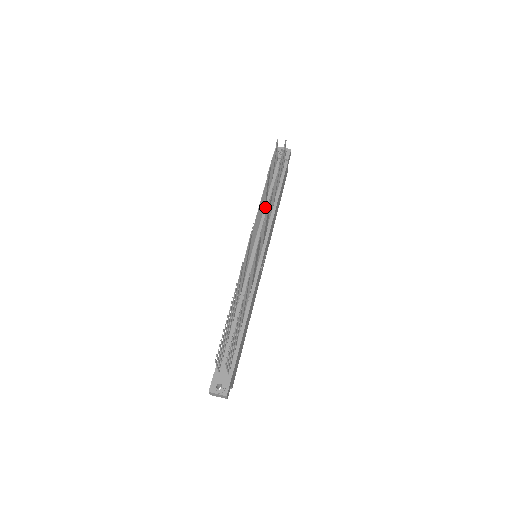
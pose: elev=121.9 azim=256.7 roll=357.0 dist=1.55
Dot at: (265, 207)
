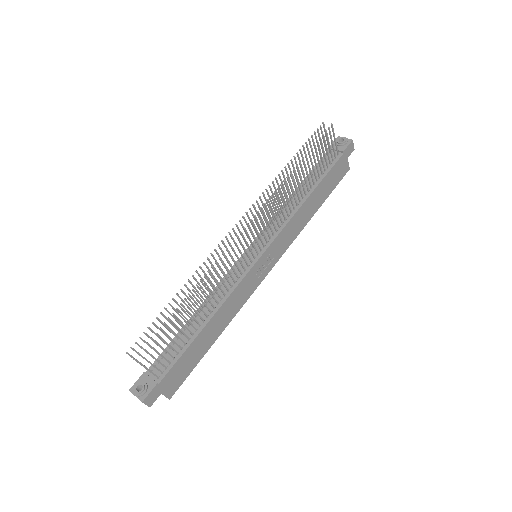
Dot at: (290, 202)
